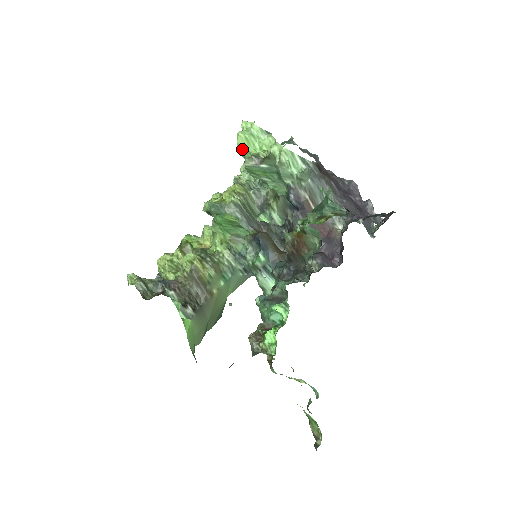
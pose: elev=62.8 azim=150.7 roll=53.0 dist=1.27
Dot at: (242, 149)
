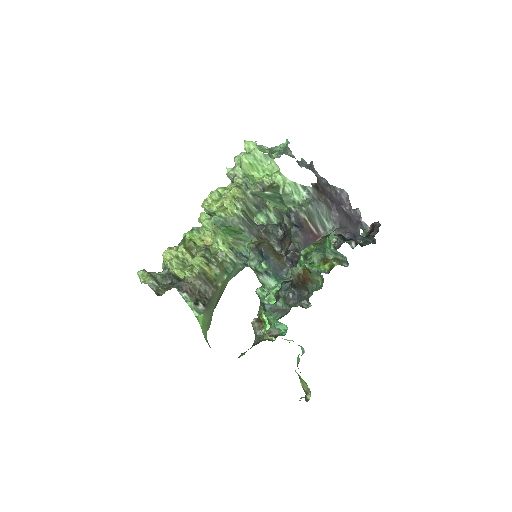
Dot at: (246, 172)
